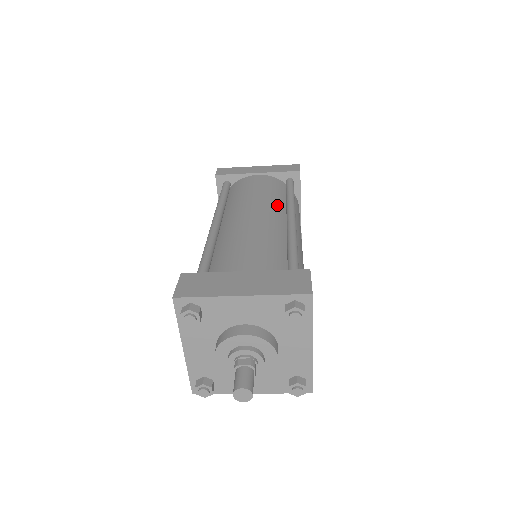
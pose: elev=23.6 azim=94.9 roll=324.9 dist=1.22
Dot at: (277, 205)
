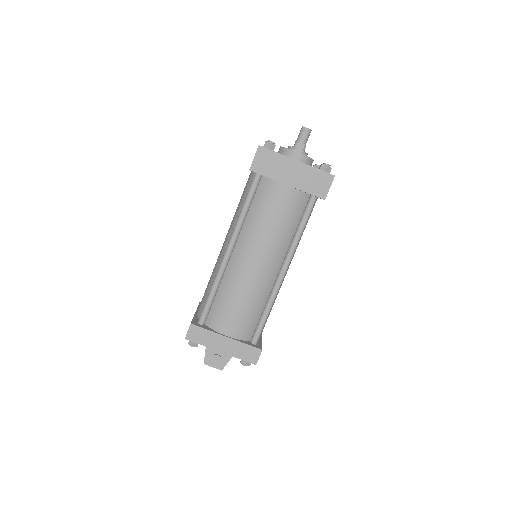
Dot at: occluded
